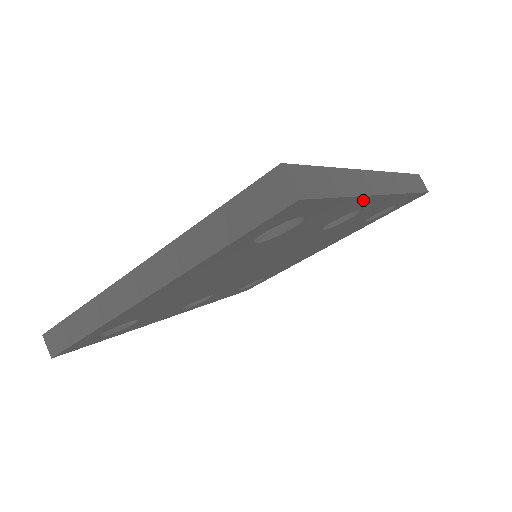
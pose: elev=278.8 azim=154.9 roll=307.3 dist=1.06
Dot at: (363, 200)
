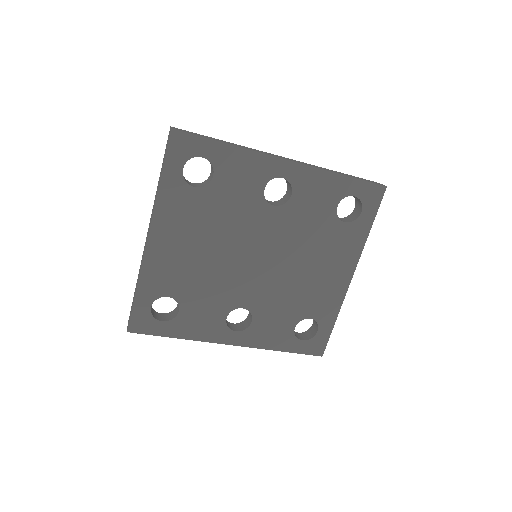
Dot at: (261, 159)
